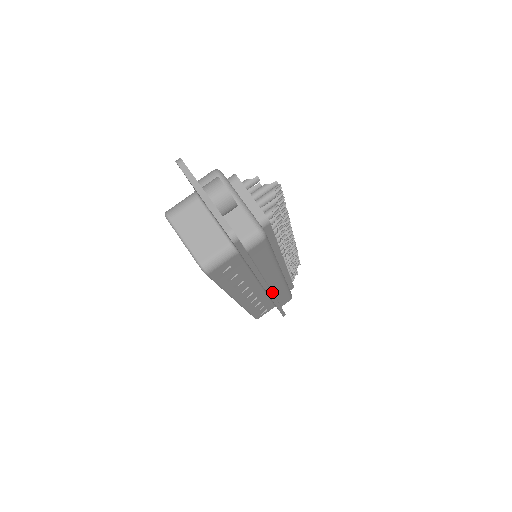
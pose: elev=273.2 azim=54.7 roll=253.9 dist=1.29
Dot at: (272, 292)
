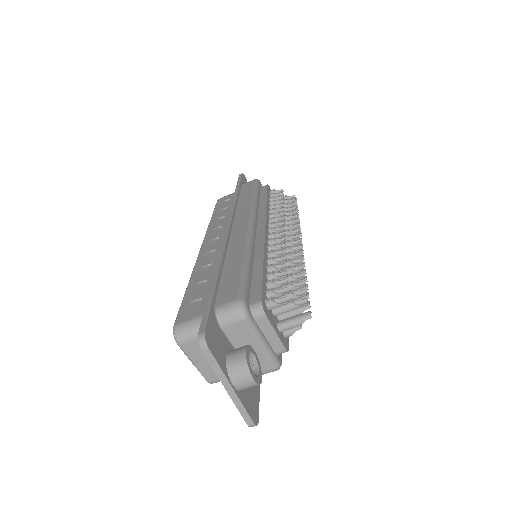
Dot at: occluded
